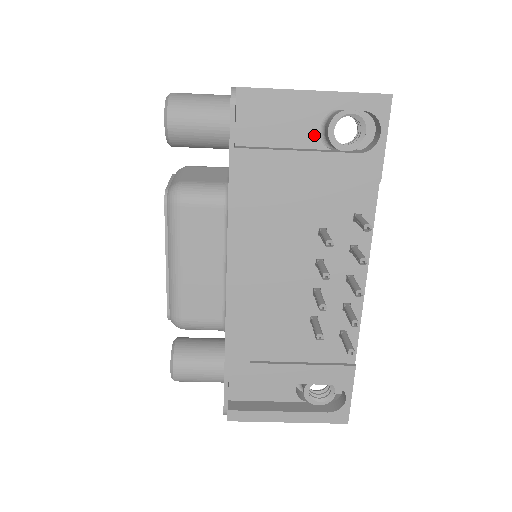
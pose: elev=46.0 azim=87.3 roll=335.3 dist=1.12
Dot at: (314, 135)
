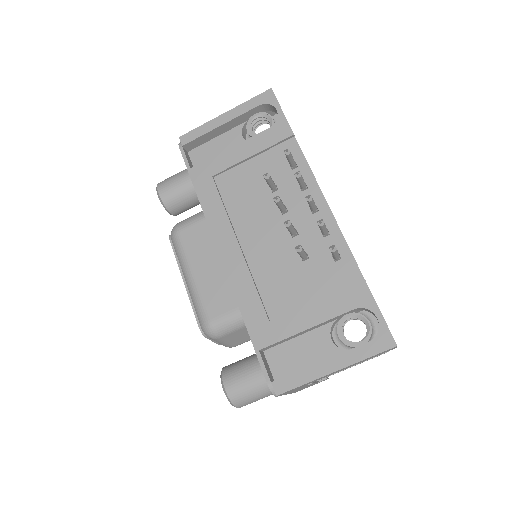
Dot at: (242, 141)
